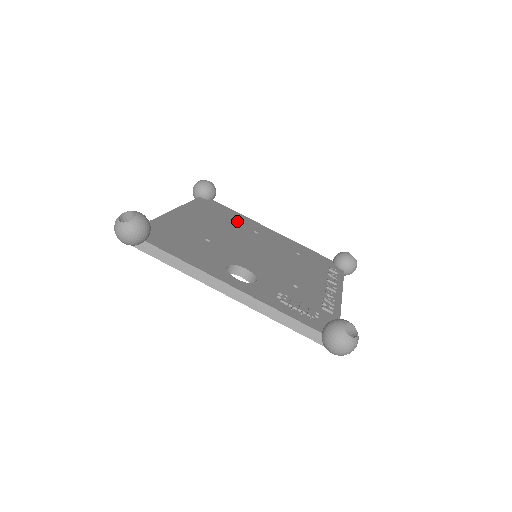
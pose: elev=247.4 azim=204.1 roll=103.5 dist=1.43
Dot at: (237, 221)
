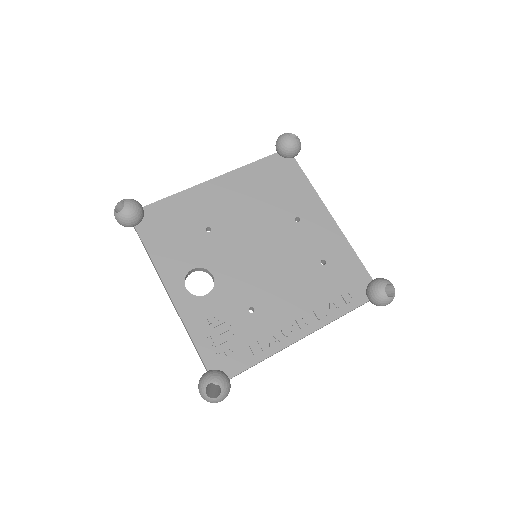
Dot at: (289, 198)
